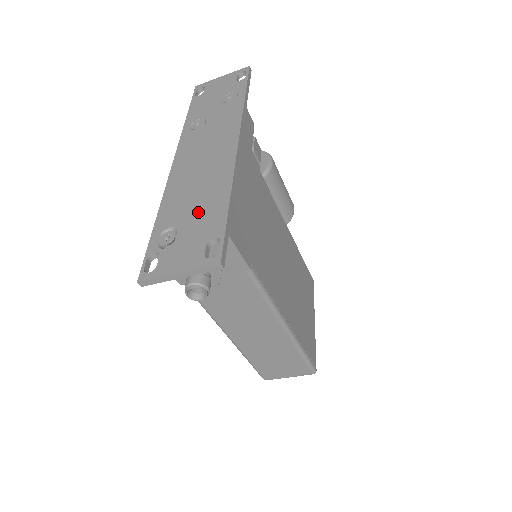
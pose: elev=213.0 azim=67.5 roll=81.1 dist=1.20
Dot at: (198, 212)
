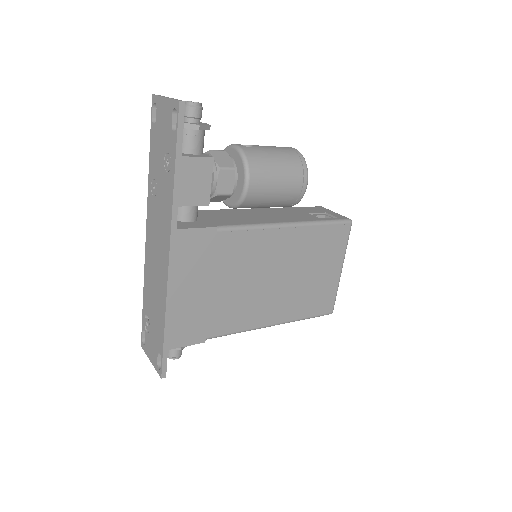
Dot at: (155, 318)
